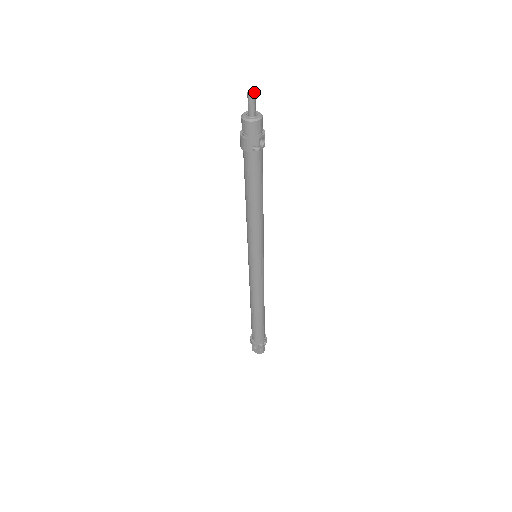
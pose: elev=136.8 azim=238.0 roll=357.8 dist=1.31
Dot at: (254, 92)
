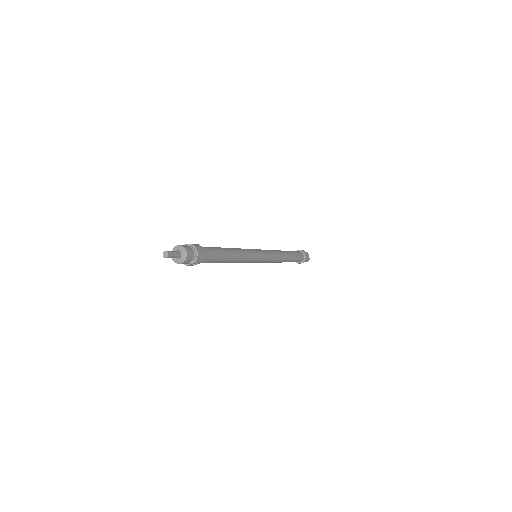
Dot at: (166, 256)
